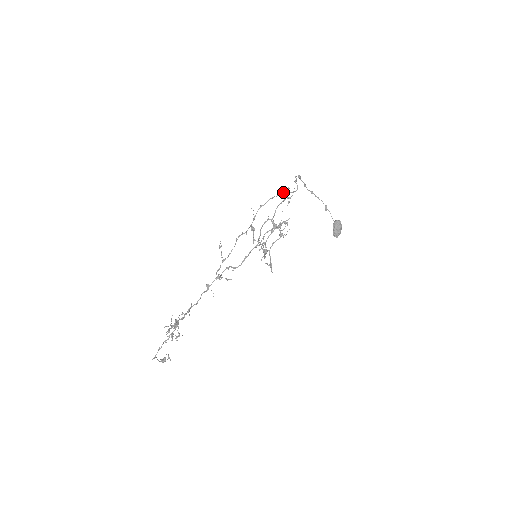
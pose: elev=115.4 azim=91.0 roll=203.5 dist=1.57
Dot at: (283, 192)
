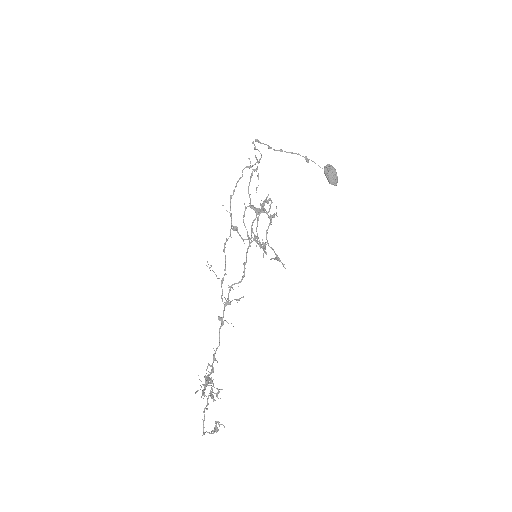
Dot at: (247, 167)
